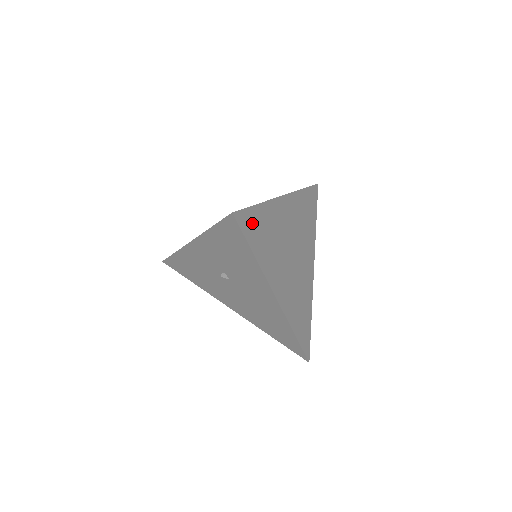
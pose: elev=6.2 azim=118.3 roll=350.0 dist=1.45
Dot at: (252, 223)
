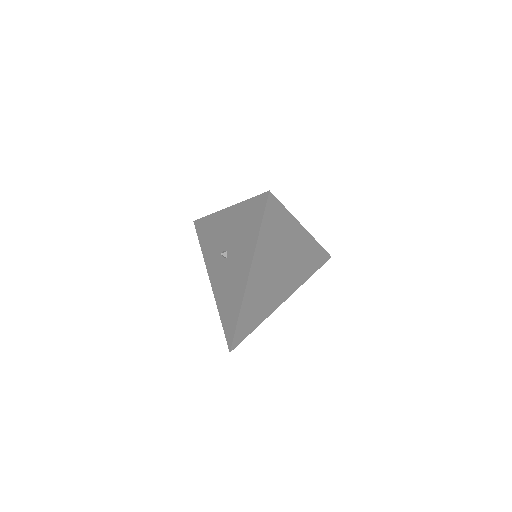
Dot at: (243, 329)
